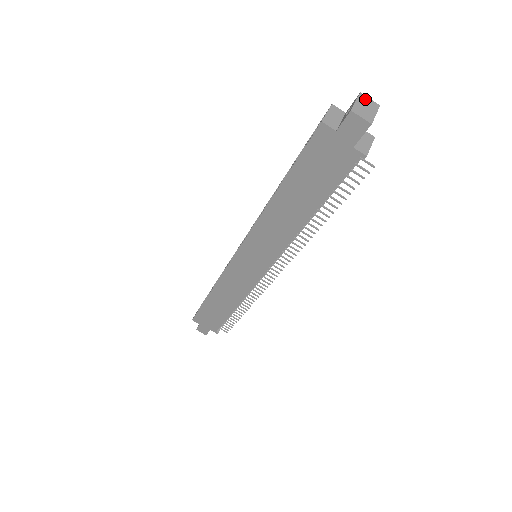
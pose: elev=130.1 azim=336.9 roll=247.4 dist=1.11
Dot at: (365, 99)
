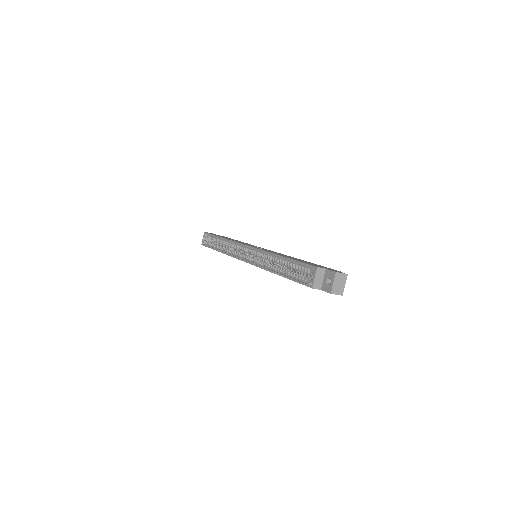
Dot at: (339, 276)
